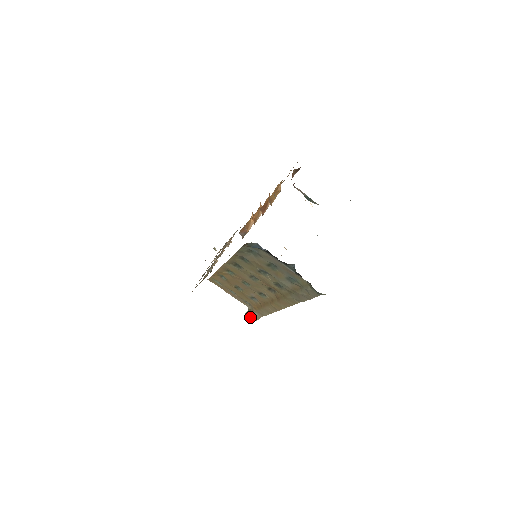
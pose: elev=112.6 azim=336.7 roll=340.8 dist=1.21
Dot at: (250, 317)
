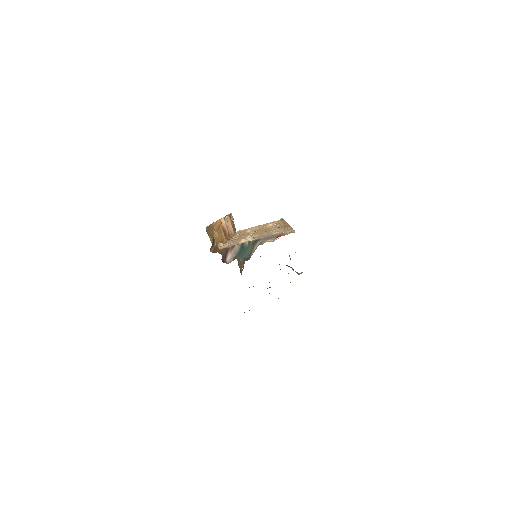
Dot at: occluded
